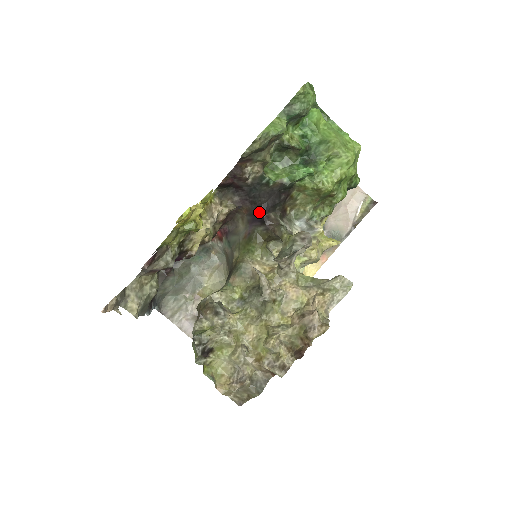
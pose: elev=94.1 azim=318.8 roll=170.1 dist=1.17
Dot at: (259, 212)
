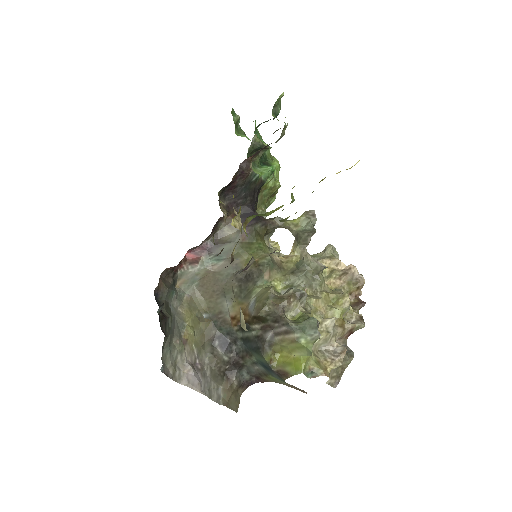
Dot at: (249, 211)
